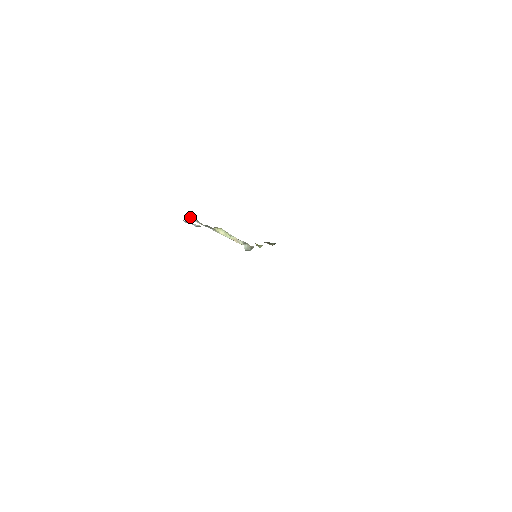
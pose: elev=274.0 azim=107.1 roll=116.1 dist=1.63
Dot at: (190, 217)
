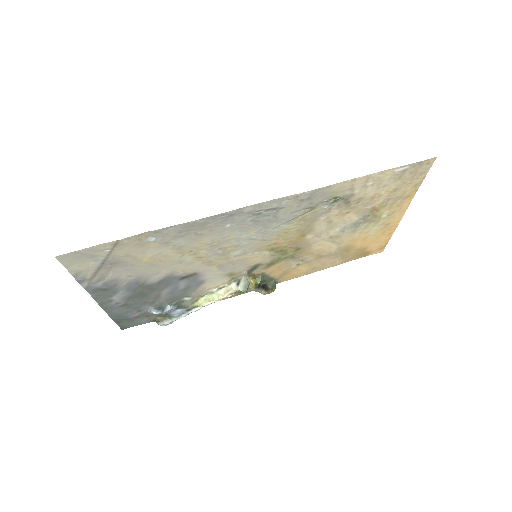
Dot at: (159, 323)
